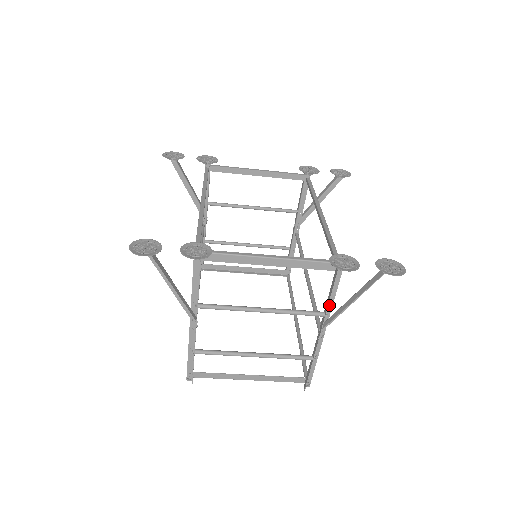
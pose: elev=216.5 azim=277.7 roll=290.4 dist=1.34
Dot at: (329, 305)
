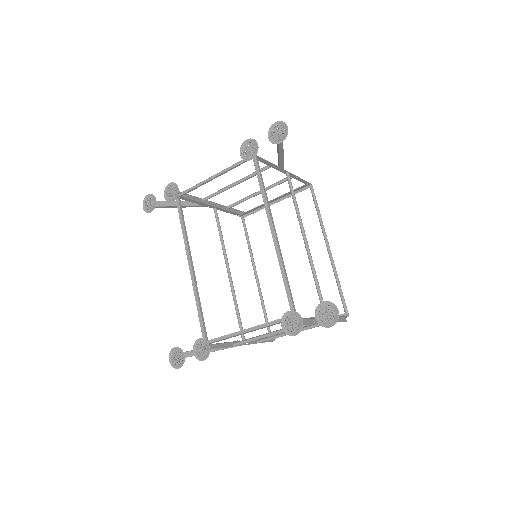
Dot at: (311, 318)
